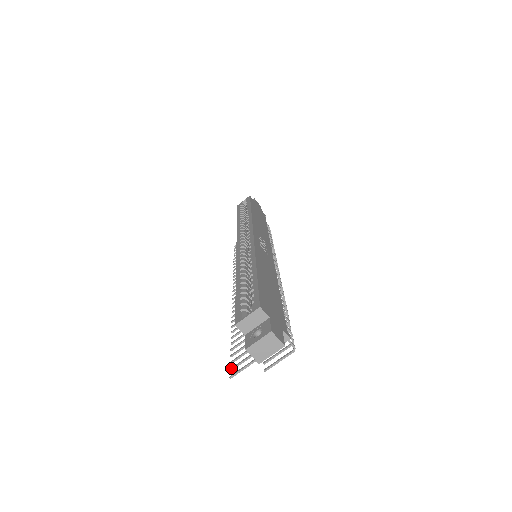
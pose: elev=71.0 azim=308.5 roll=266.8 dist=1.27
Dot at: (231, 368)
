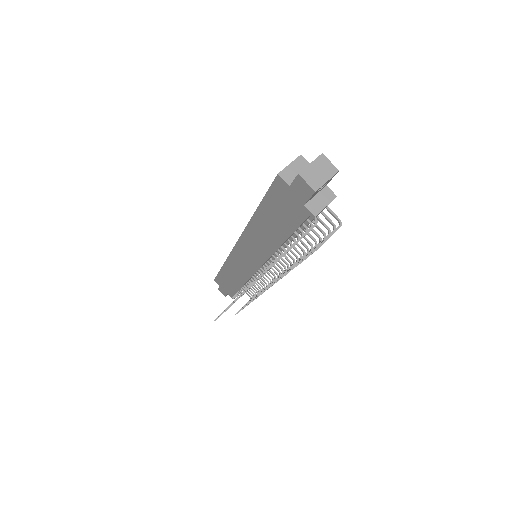
Dot at: occluded
